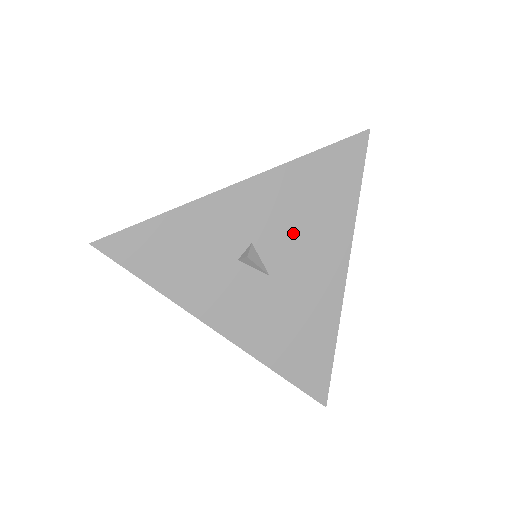
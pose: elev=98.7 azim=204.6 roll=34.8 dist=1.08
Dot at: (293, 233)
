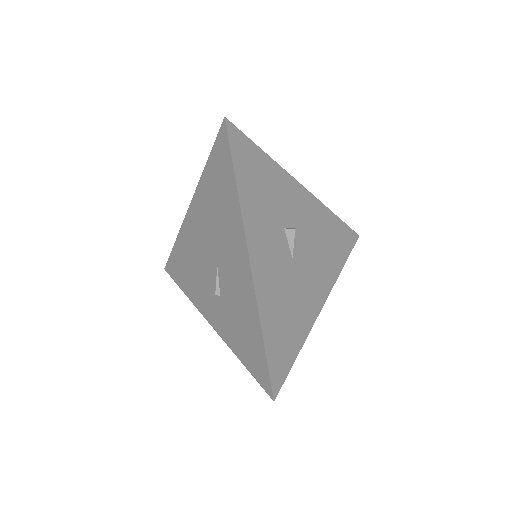
Dot at: (313, 247)
